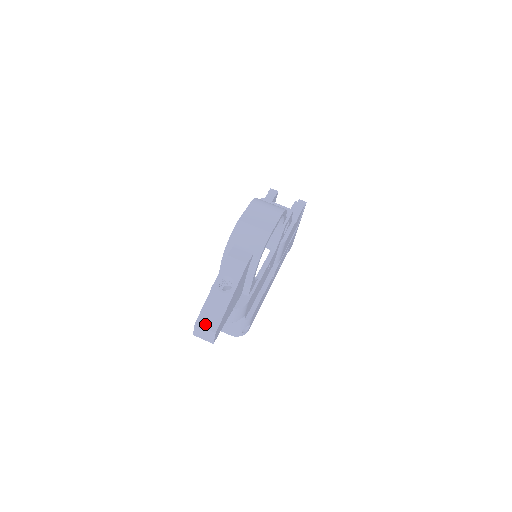
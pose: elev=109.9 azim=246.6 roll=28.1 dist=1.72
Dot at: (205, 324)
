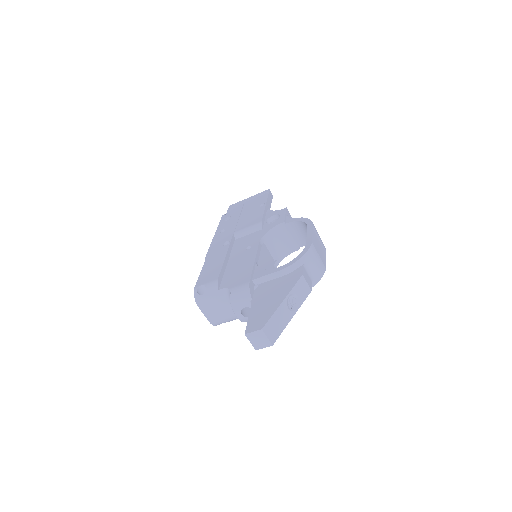
Dot at: (269, 333)
